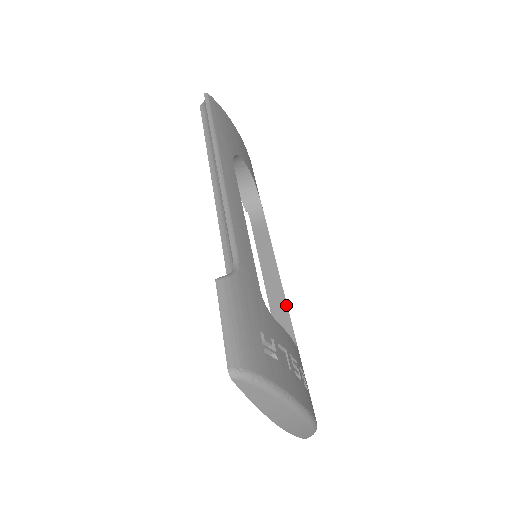
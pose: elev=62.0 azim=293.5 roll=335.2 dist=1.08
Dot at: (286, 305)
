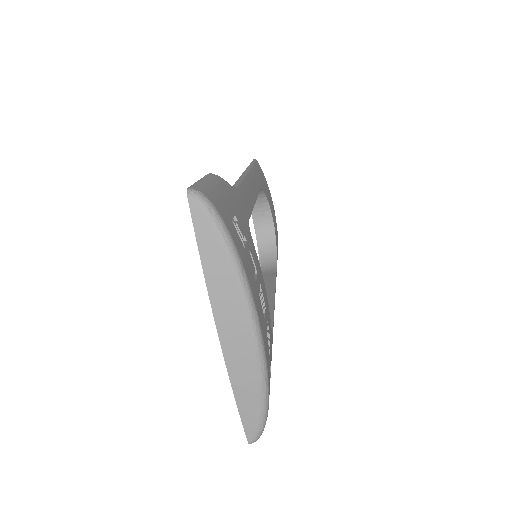
Dot at: (273, 313)
